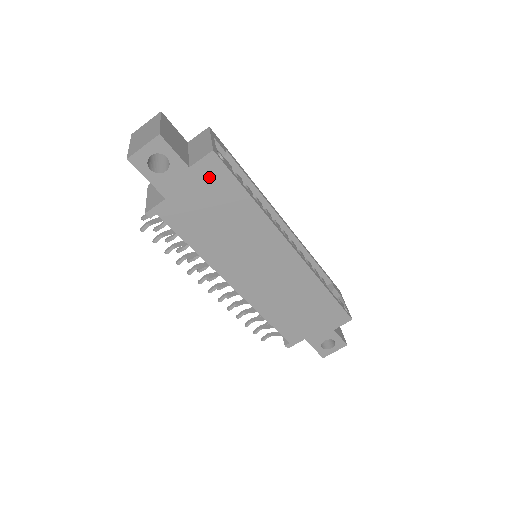
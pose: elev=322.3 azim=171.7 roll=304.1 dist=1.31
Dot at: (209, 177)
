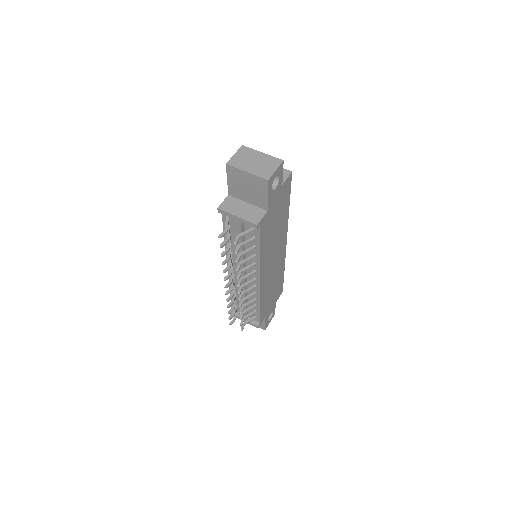
Dot at: (284, 192)
